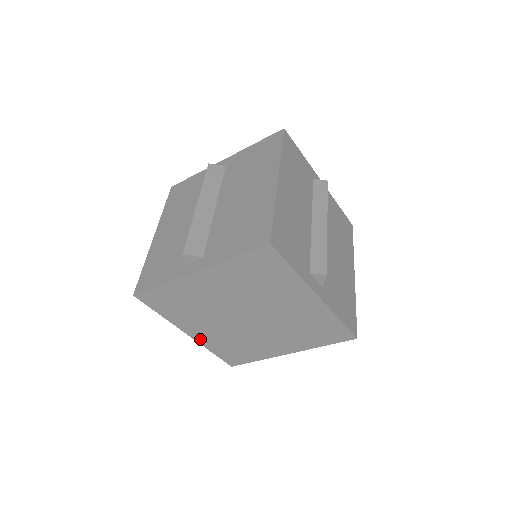
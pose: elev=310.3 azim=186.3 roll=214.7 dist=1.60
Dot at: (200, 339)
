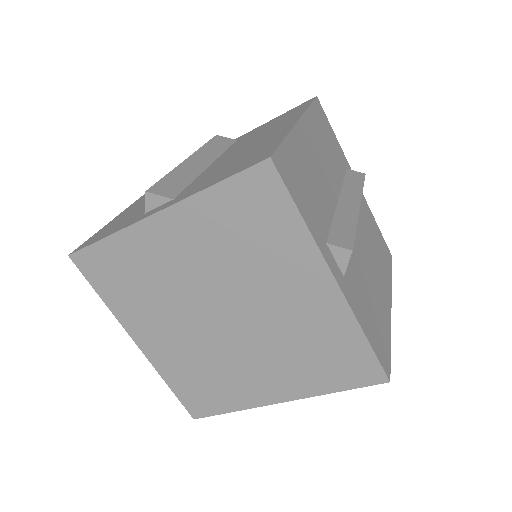
Dot at: (153, 356)
